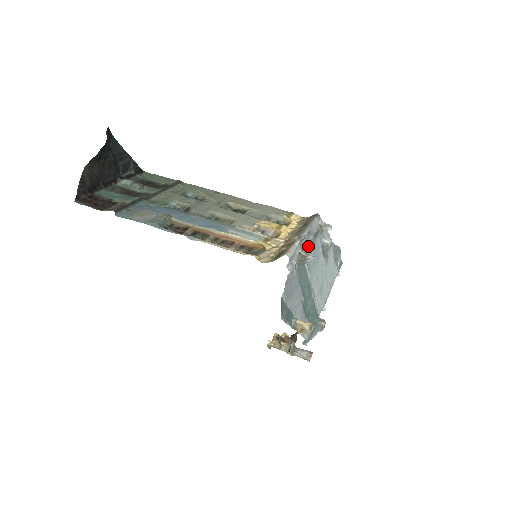
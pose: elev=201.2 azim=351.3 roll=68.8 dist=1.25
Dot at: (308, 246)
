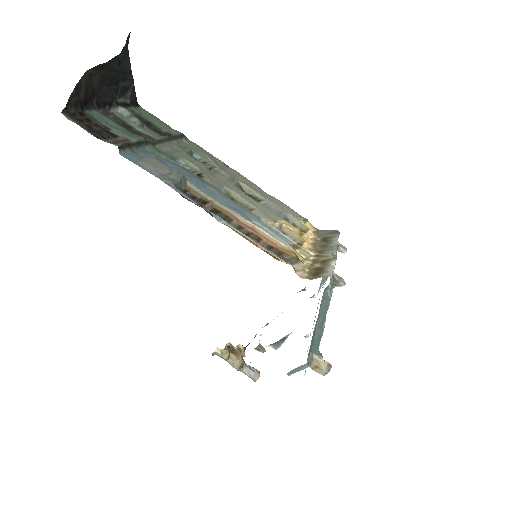
Dot at: occluded
